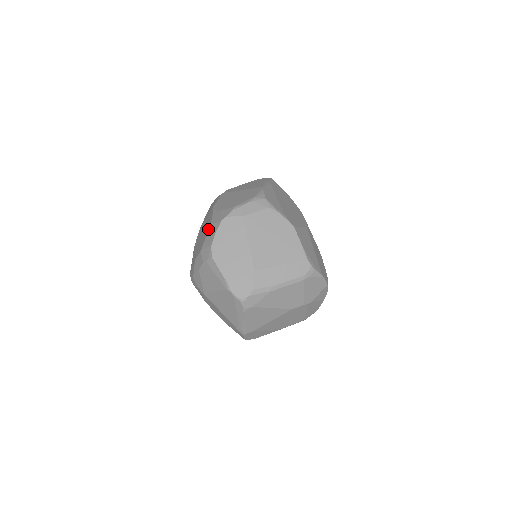
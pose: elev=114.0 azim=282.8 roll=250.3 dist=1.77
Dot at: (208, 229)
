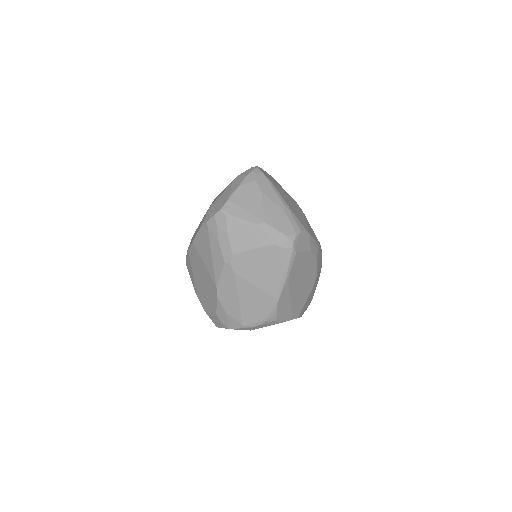
Dot at: (213, 313)
